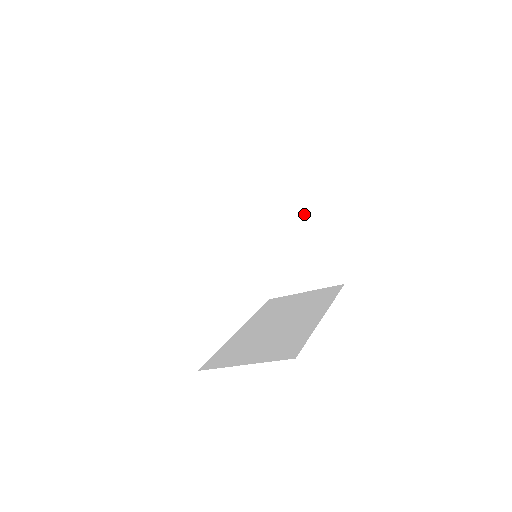
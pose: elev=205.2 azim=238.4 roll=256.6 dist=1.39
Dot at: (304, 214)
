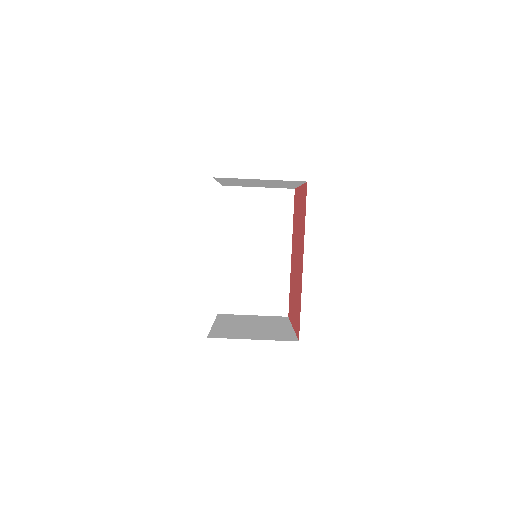
Dot at: (275, 324)
